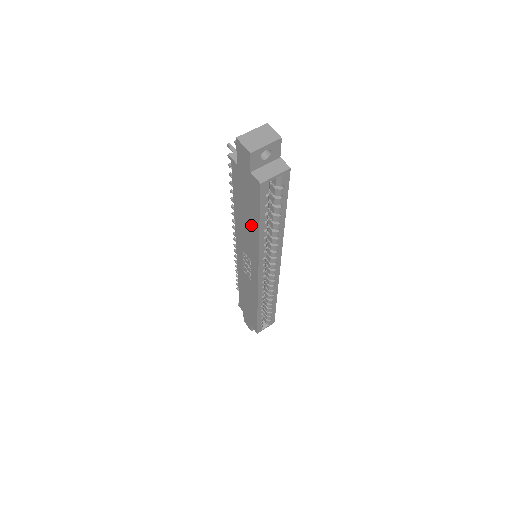
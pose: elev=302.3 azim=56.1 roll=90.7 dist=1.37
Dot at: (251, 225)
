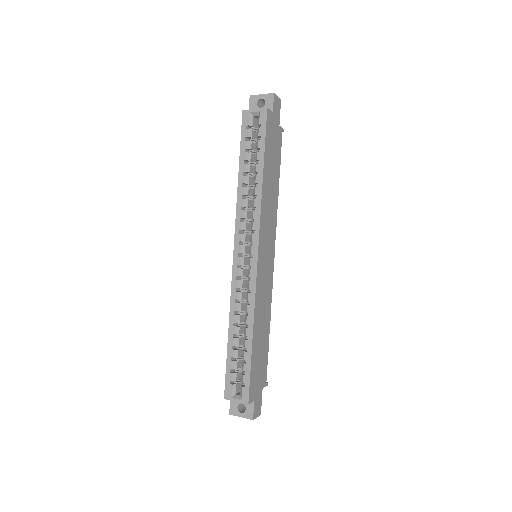
Dot at: occluded
